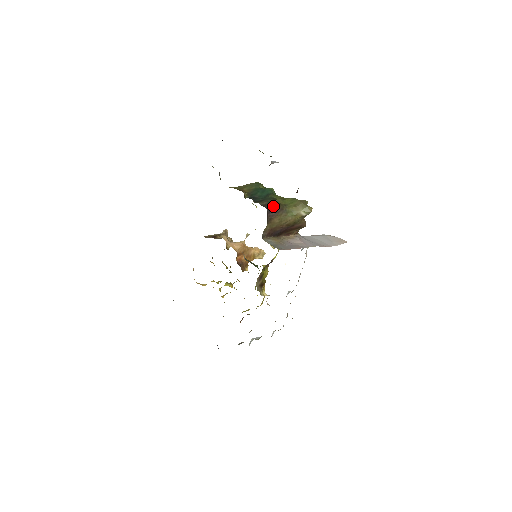
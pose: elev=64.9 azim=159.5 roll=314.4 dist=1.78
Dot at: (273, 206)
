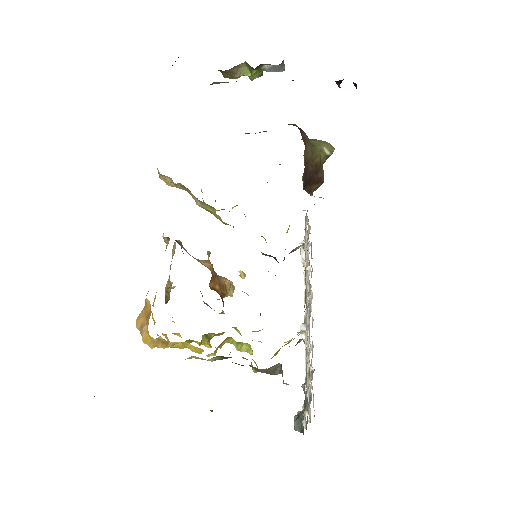
Dot at: (298, 127)
